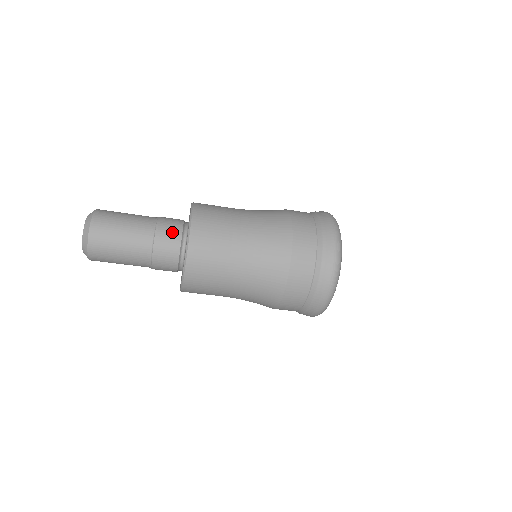
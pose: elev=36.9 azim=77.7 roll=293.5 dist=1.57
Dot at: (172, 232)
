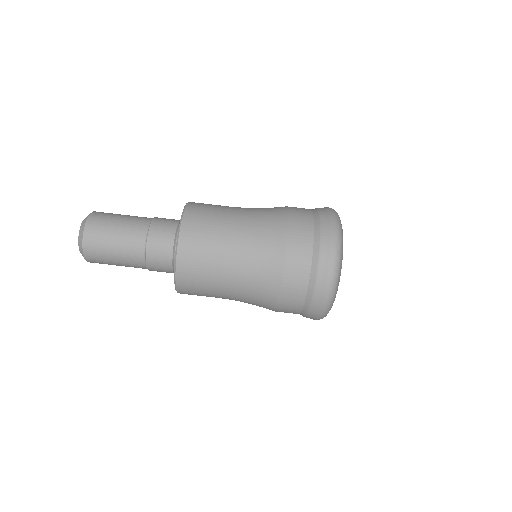
Dot at: (166, 228)
